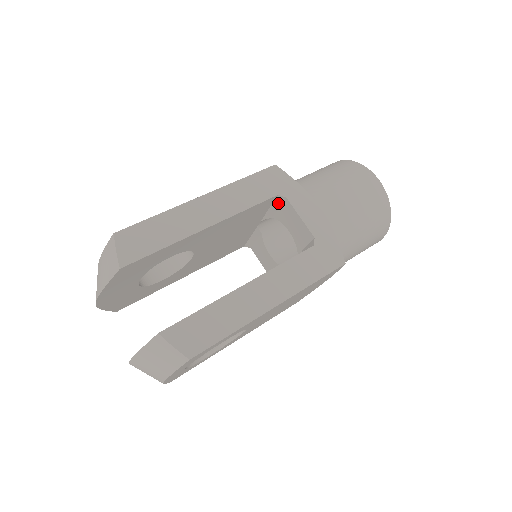
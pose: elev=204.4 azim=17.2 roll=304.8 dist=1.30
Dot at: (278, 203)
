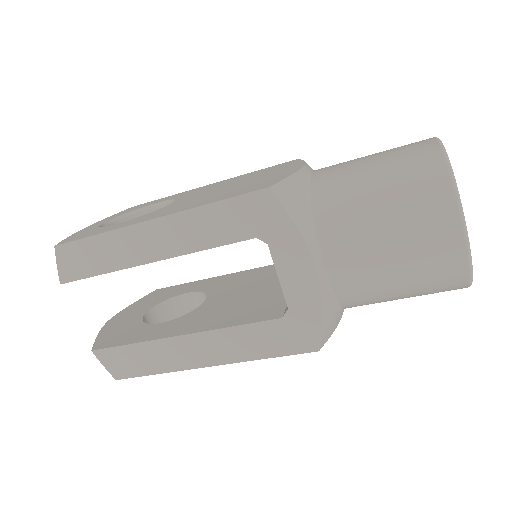
Dot at: occluded
